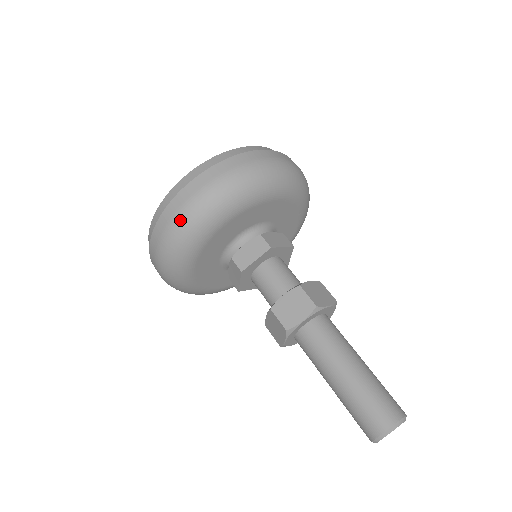
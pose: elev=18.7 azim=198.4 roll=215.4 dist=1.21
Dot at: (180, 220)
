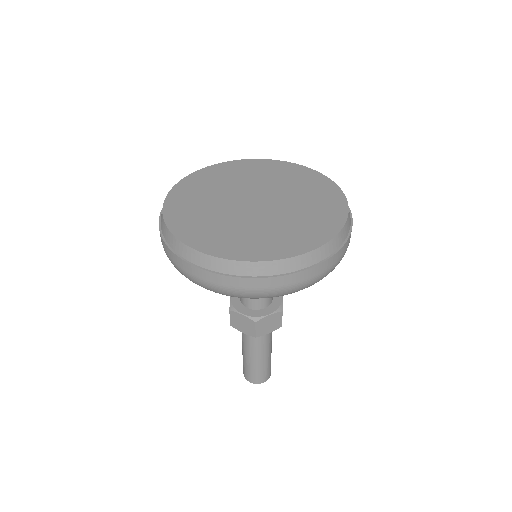
Dot at: (274, 294)
